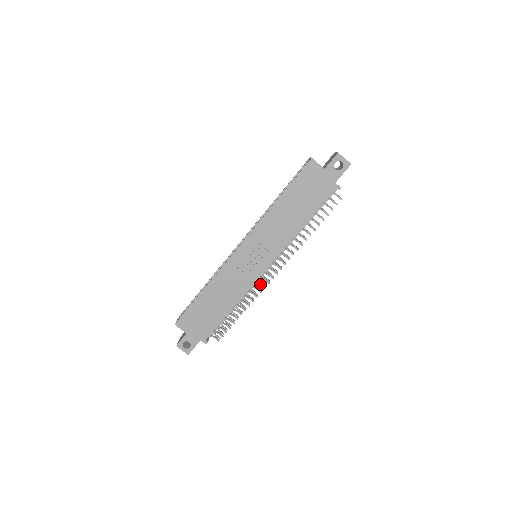
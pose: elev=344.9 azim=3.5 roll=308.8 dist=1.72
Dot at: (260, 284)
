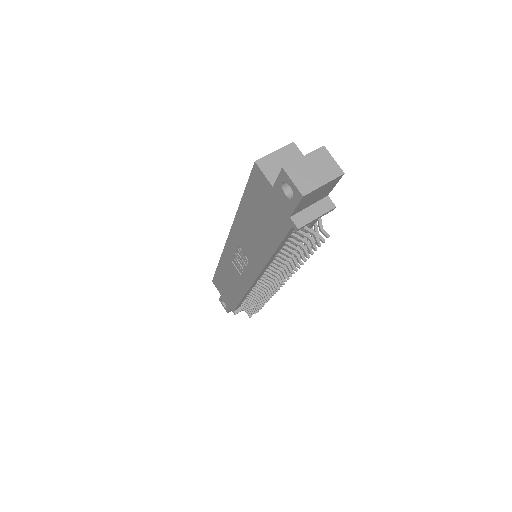
Dot at: (263, 290)
